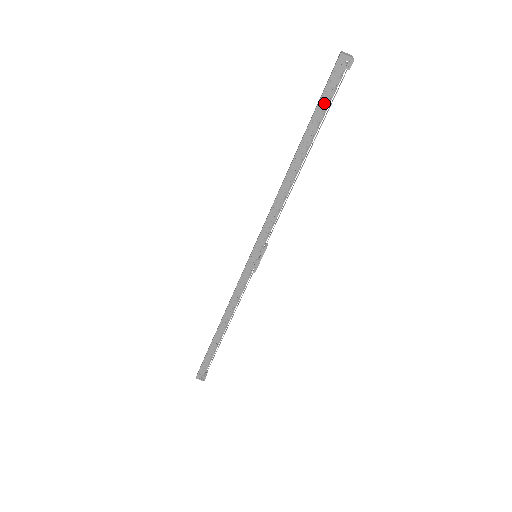
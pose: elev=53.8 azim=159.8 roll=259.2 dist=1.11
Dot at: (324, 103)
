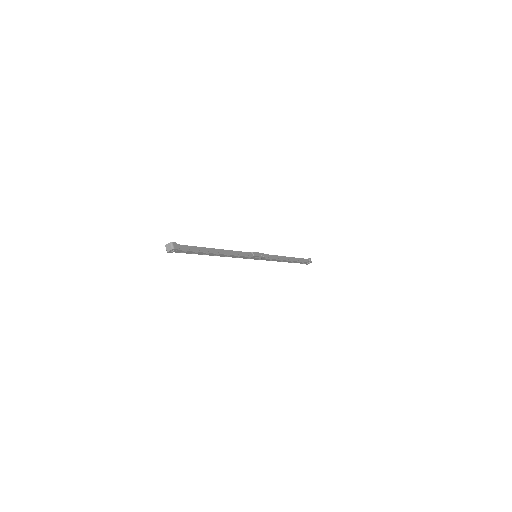
Dot at: (189, 252)
